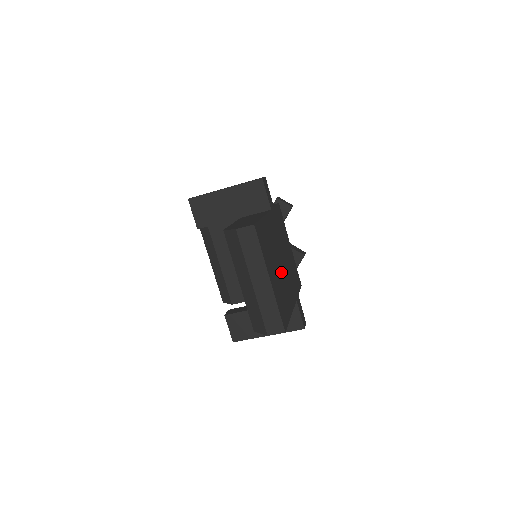
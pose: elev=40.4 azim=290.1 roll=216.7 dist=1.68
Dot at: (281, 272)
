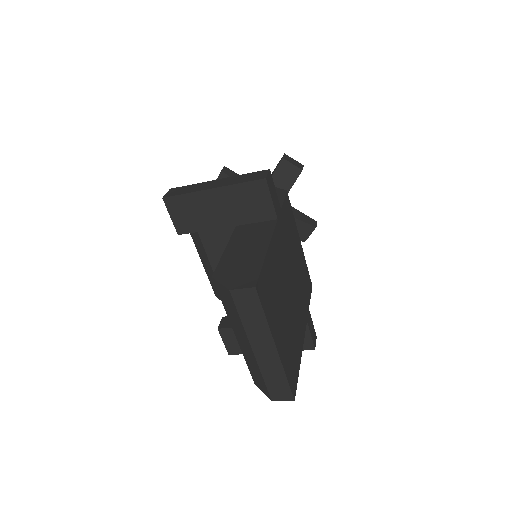
Dot at: (290, 308)
